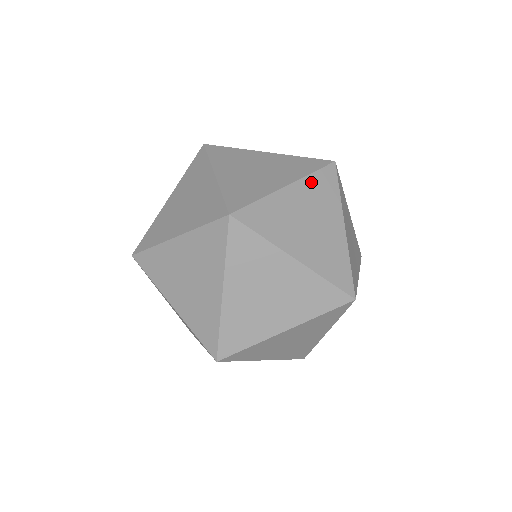
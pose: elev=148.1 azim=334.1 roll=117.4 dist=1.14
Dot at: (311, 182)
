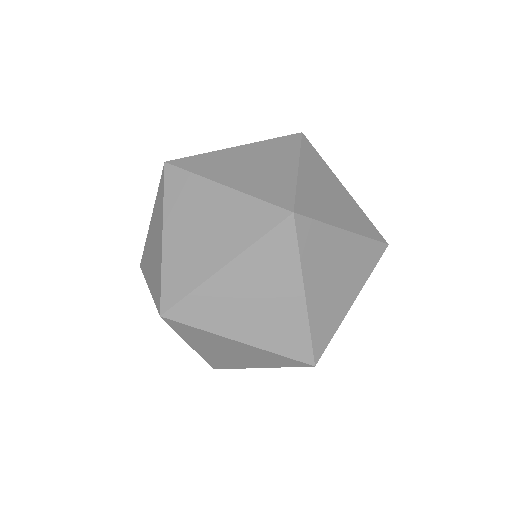
Dot at: (363, 244)
